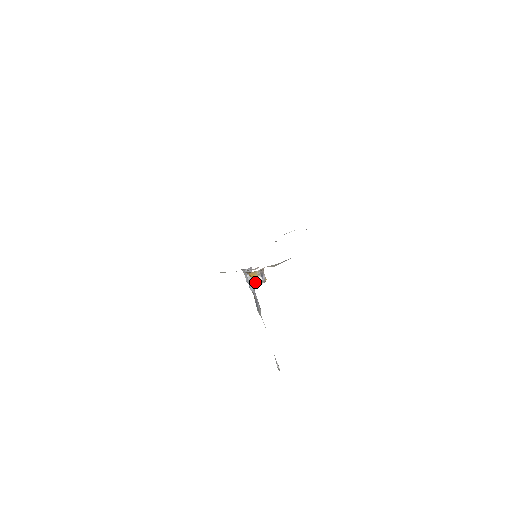
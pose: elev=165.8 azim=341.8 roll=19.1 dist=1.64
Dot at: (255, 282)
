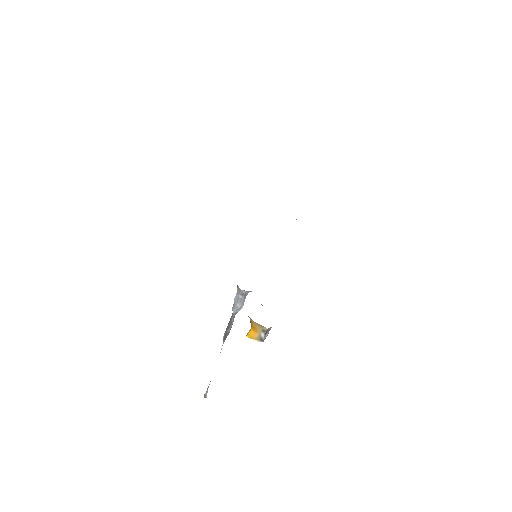
Dot at: (253, 334)
